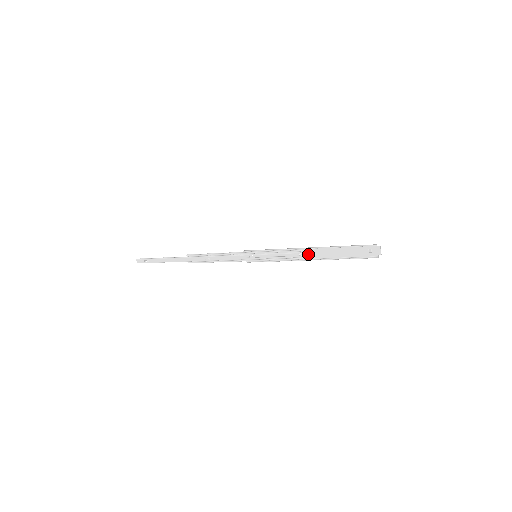
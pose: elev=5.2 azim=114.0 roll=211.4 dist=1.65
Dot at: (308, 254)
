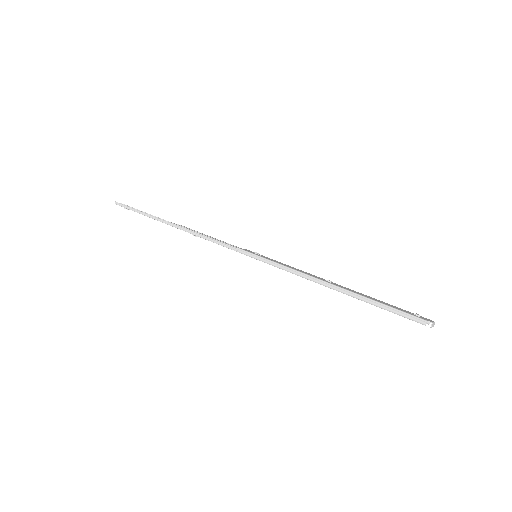
Dot at: (326, 281)
